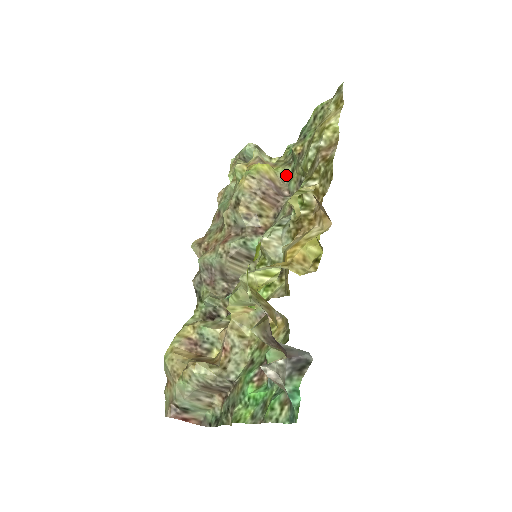
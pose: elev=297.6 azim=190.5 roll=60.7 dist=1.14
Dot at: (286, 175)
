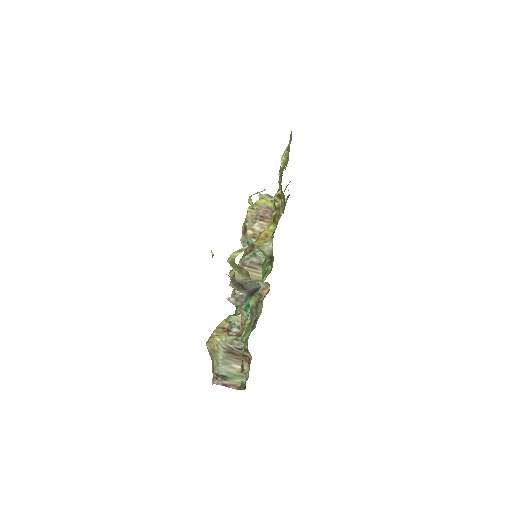
Dot at: occluded
